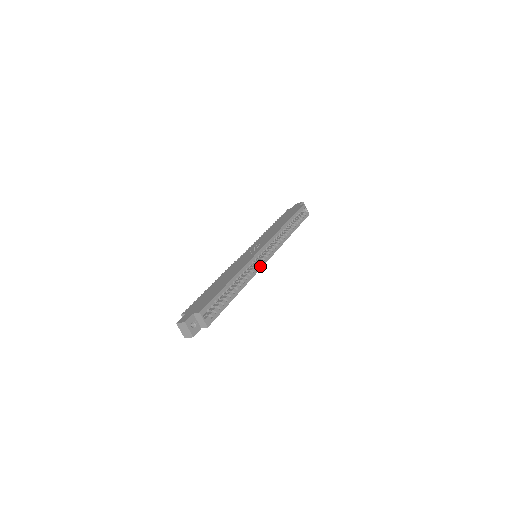
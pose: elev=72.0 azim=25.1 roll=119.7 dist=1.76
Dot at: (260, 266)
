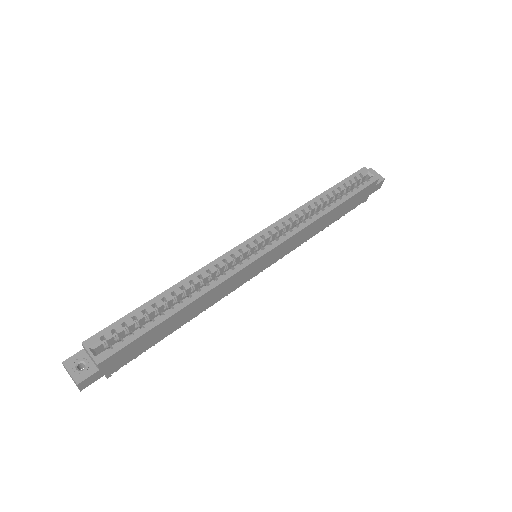
Dot at: (244, 264)
